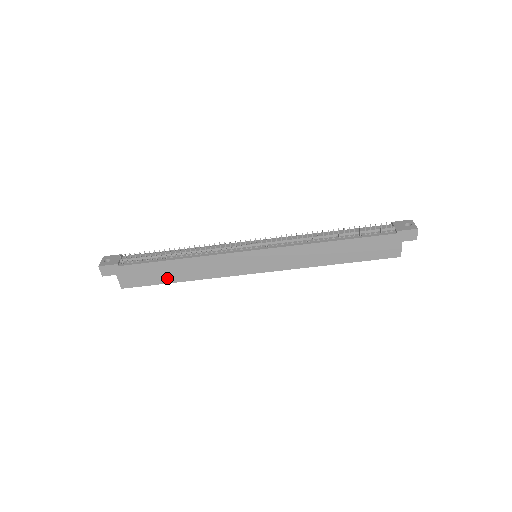
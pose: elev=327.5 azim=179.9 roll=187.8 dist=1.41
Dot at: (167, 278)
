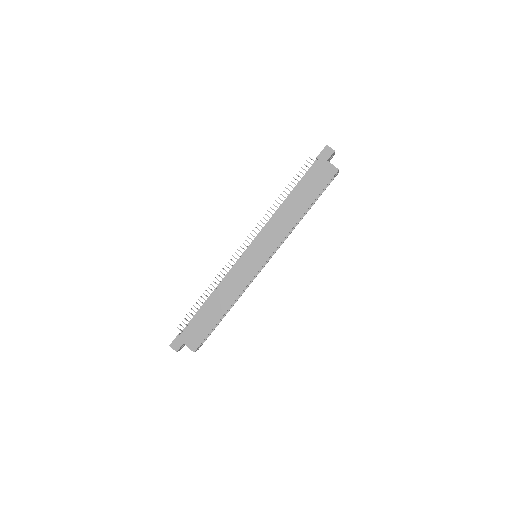
Dot at: (214, 319)
